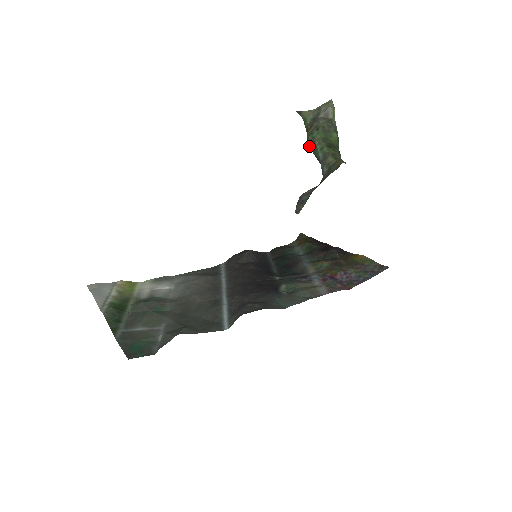
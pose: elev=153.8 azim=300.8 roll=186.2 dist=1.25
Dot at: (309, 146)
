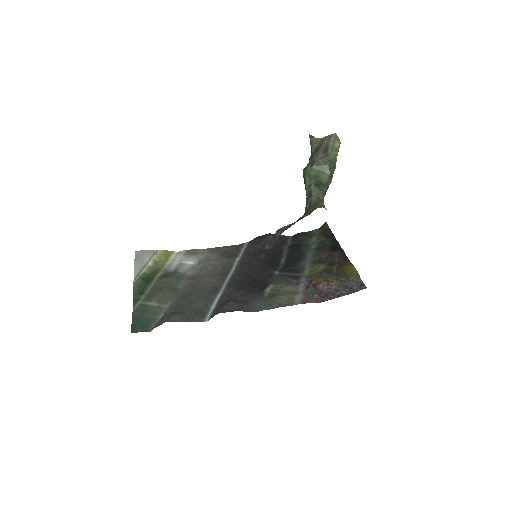
Dot at: (304, 178)
